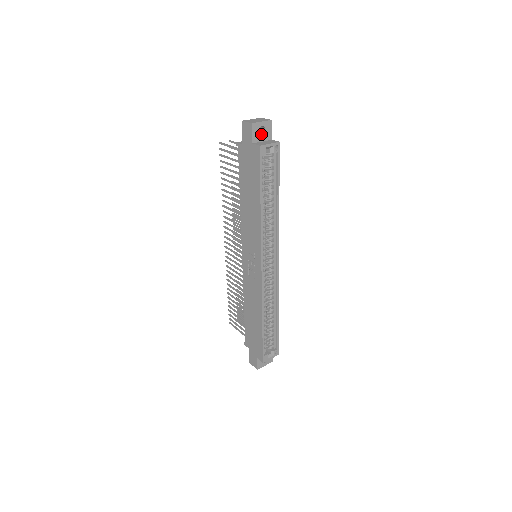
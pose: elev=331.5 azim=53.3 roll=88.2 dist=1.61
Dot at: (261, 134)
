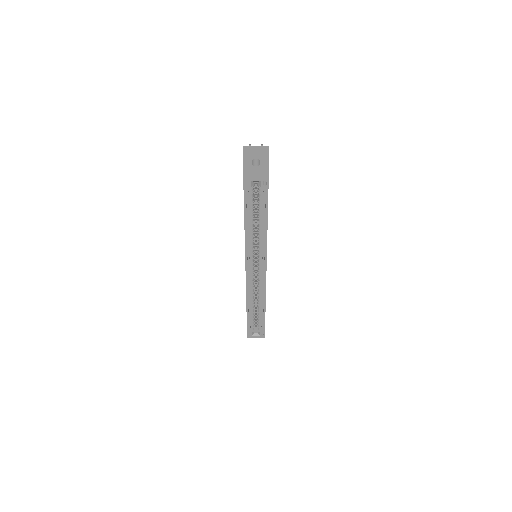
Dot at: (257, 164)
